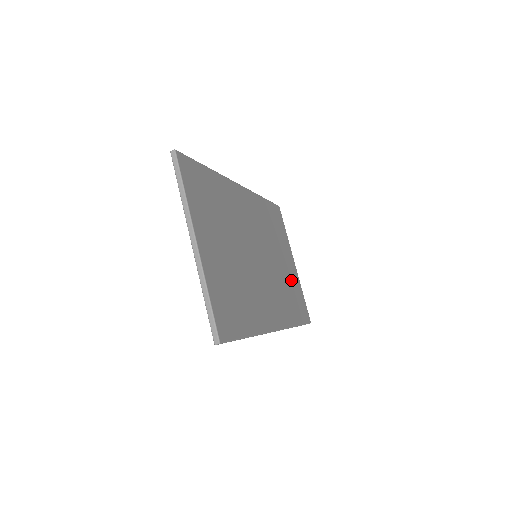
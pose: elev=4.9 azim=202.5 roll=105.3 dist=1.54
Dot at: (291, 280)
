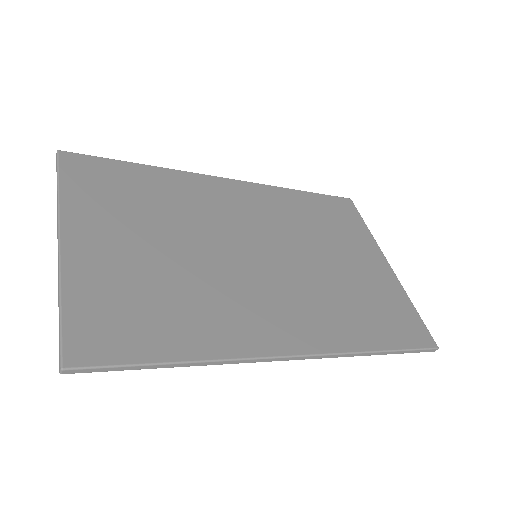
Dot at: (370, 286)
